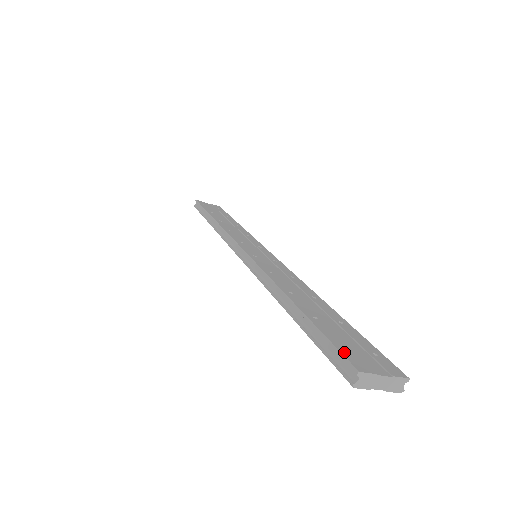
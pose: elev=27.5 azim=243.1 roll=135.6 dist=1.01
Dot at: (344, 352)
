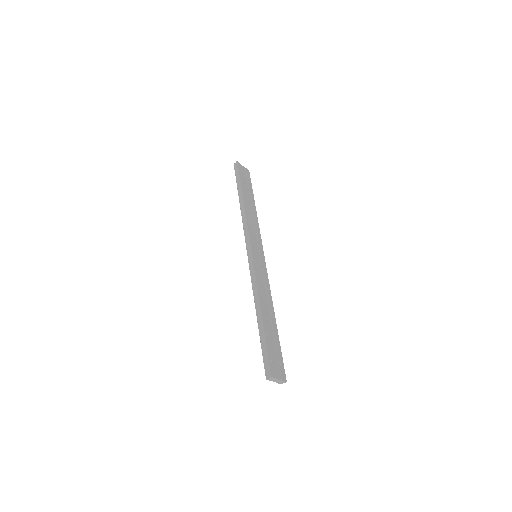
Dot at: (270, 363)
